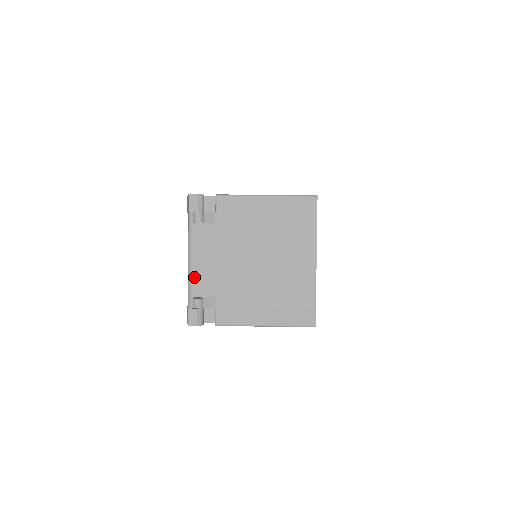
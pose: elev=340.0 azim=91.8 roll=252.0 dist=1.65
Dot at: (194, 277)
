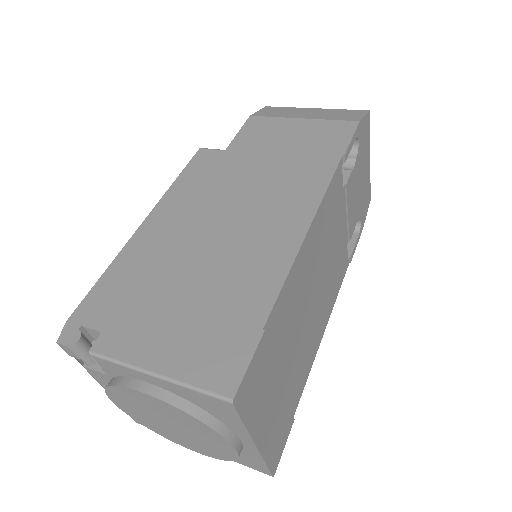
Dot at: occluded
